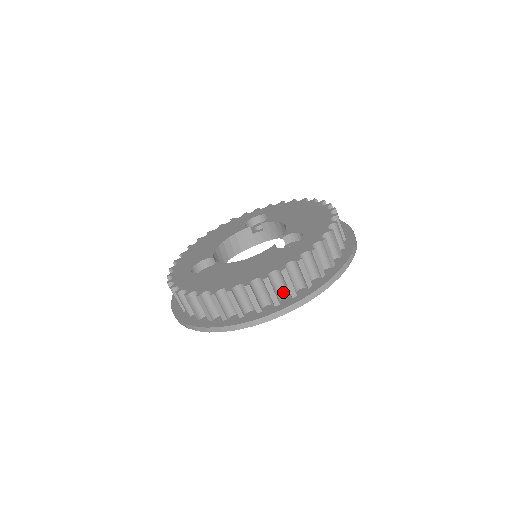
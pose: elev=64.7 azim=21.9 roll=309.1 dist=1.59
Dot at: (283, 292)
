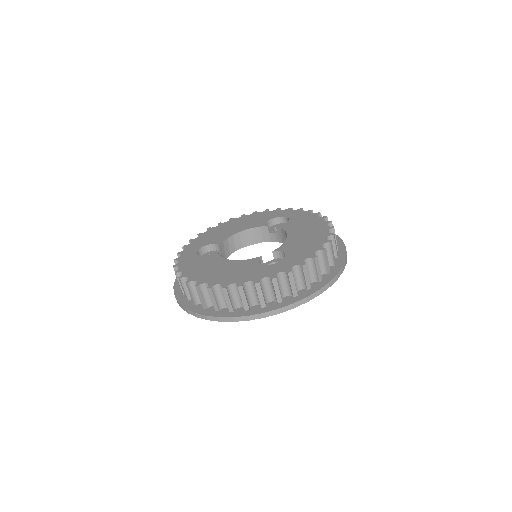
Dot at: (241, 302)
